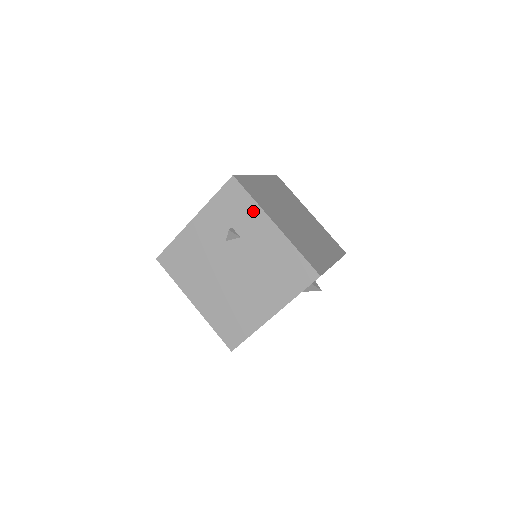
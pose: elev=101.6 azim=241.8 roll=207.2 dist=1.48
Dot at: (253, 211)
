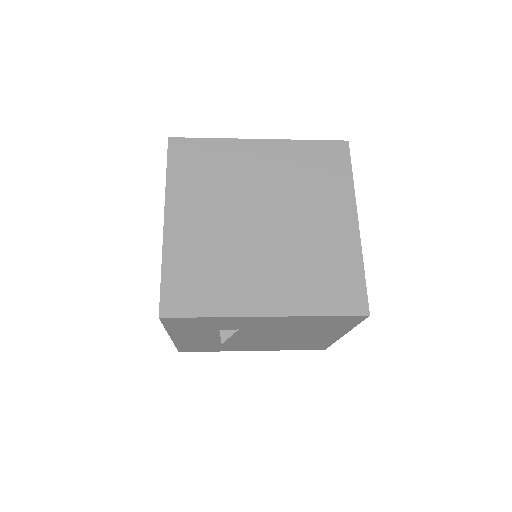
Dot at: (225, 321)
